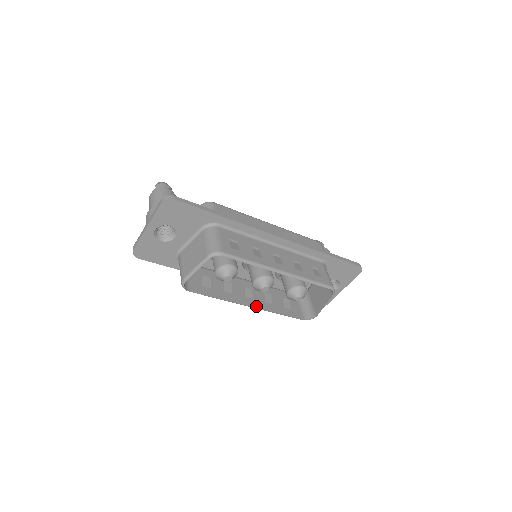
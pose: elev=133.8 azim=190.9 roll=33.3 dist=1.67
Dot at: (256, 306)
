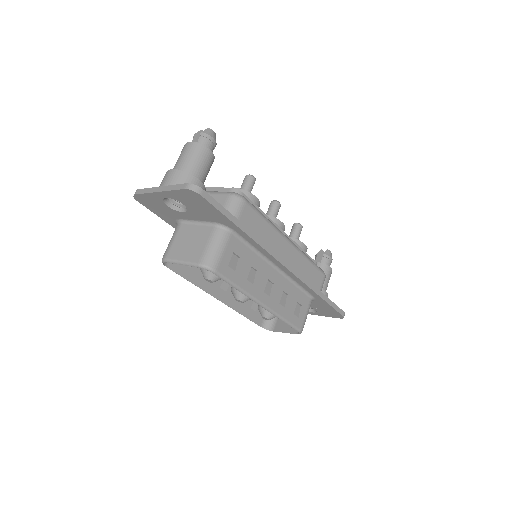
Dot at: (224, 301)
